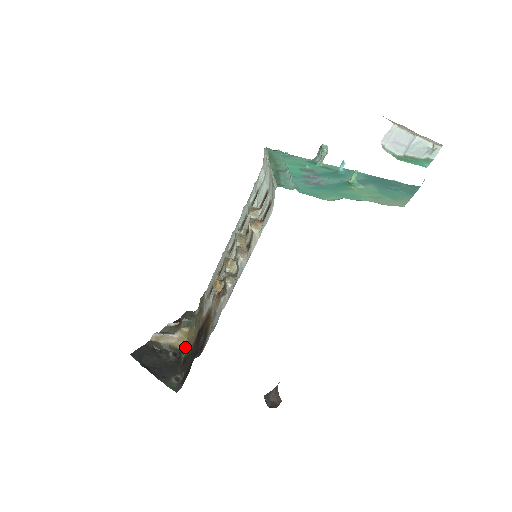
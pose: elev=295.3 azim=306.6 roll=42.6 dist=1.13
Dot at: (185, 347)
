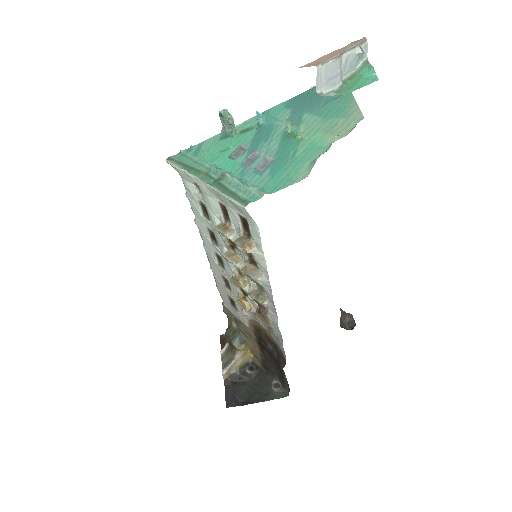
Dot at: (252, 355)
